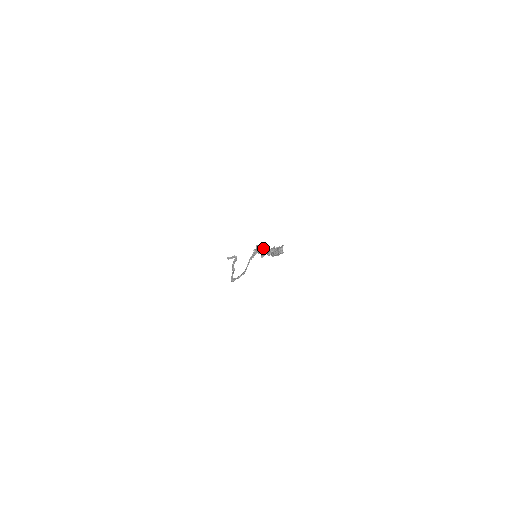
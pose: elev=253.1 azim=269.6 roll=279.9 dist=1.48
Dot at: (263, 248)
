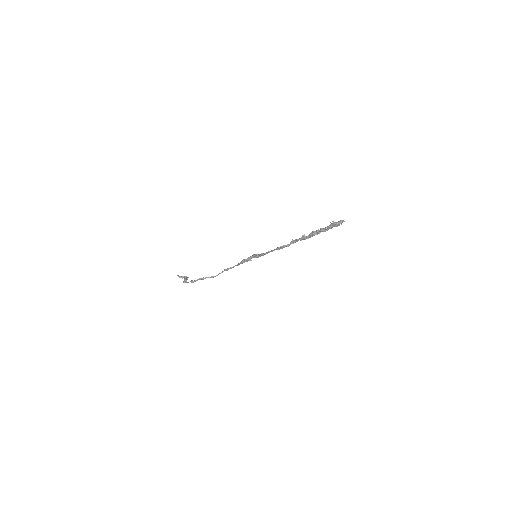
Dot at: occluded
